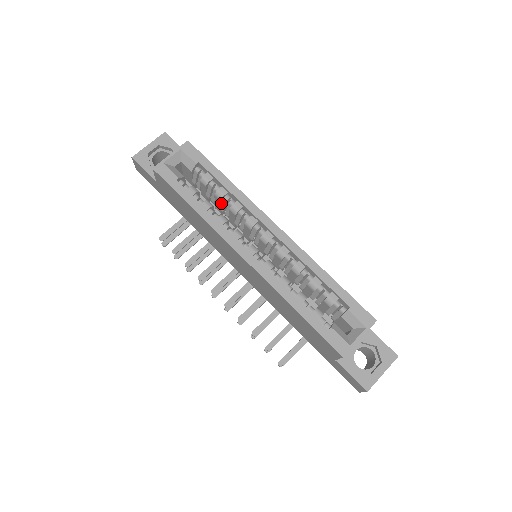
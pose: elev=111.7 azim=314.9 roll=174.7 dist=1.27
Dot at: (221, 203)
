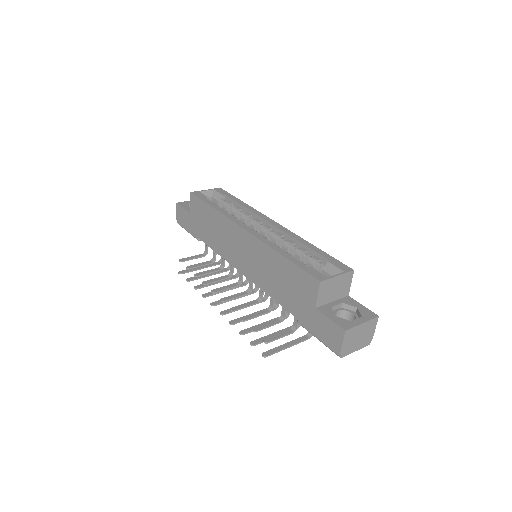
Dot at: occluded
